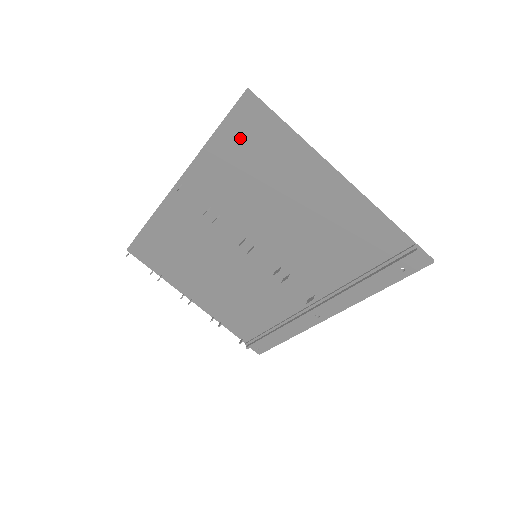
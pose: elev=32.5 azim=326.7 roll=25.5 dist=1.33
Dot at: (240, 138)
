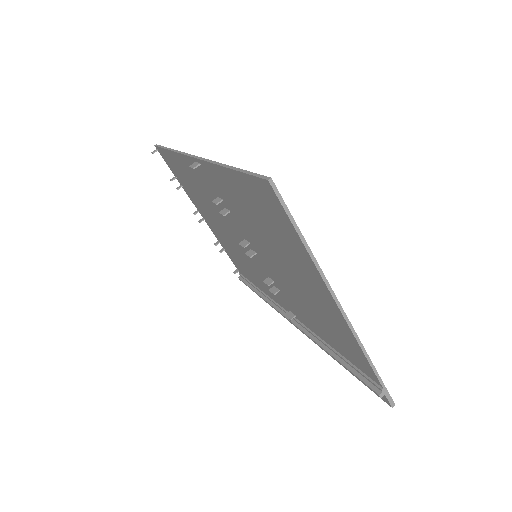
Dot at: (255, 197)
